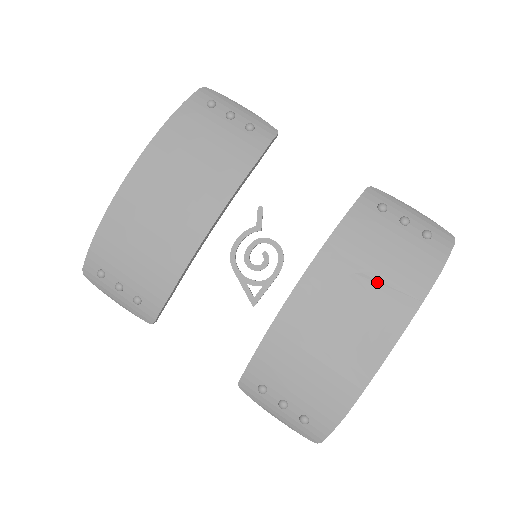
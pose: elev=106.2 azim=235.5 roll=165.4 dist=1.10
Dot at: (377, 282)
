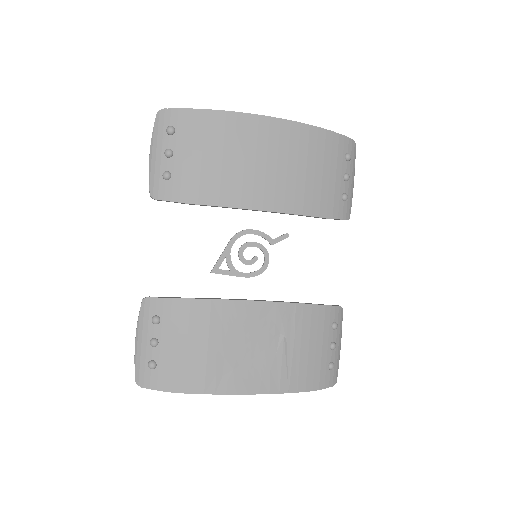
Dot at: (286, 355)
